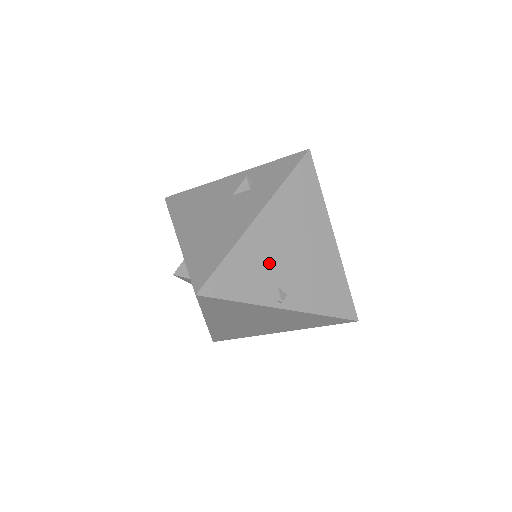
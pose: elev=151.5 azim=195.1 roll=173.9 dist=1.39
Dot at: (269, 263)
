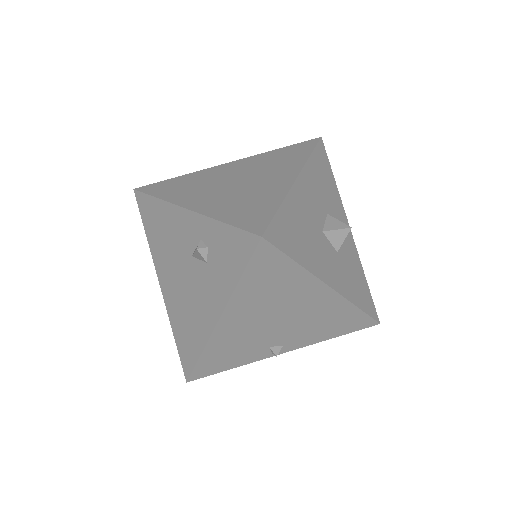
Dot at: (251, 340)
